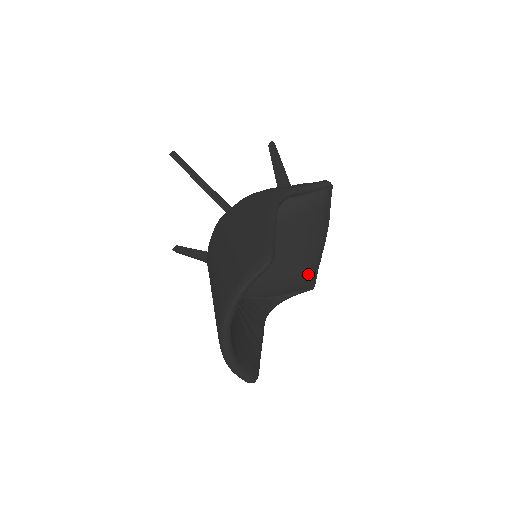
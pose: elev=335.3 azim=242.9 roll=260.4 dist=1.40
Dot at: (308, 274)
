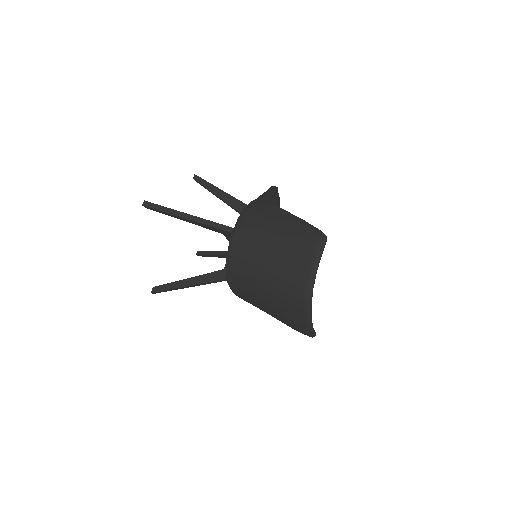
Dot at: occluded
